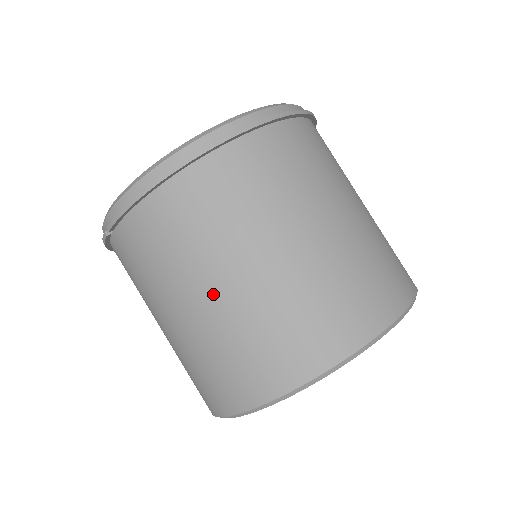
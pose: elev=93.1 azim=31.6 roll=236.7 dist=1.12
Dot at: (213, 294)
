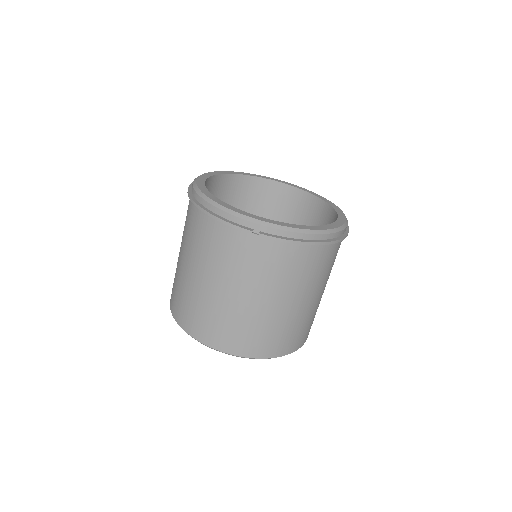
Dot at: (287, 304)
